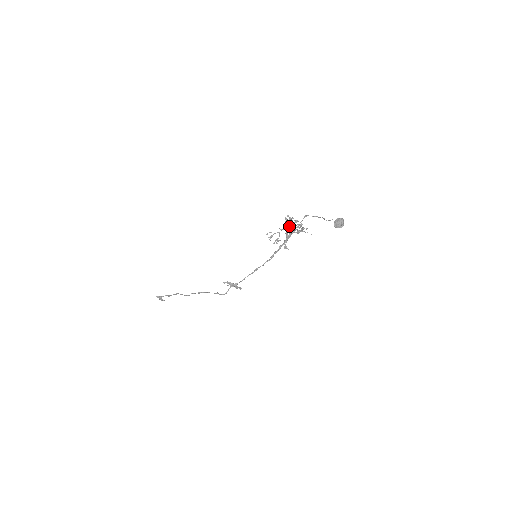
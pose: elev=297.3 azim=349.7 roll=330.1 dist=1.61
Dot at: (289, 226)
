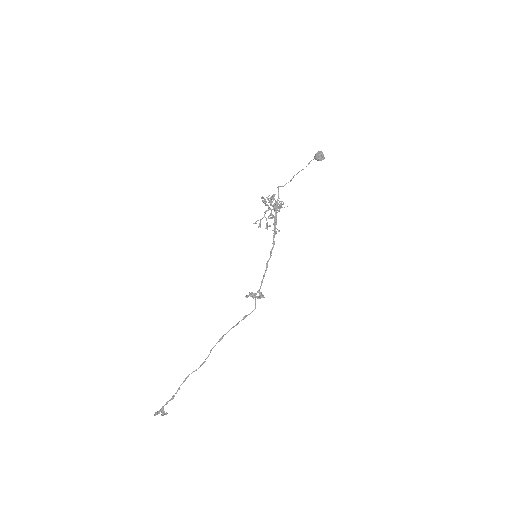
Dot at: (270, 204)
